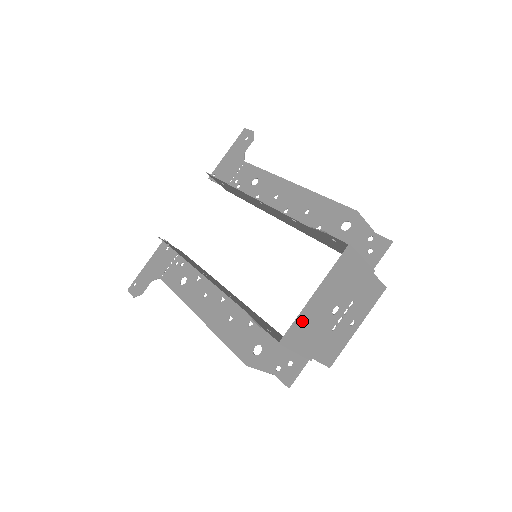
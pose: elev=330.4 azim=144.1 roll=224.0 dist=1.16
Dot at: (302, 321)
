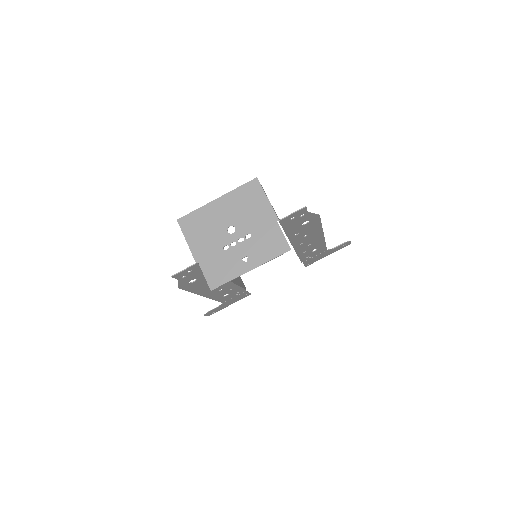
Dot at: (200, 215)
